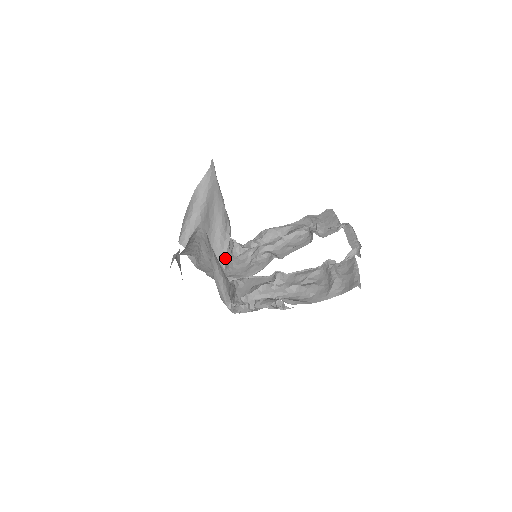
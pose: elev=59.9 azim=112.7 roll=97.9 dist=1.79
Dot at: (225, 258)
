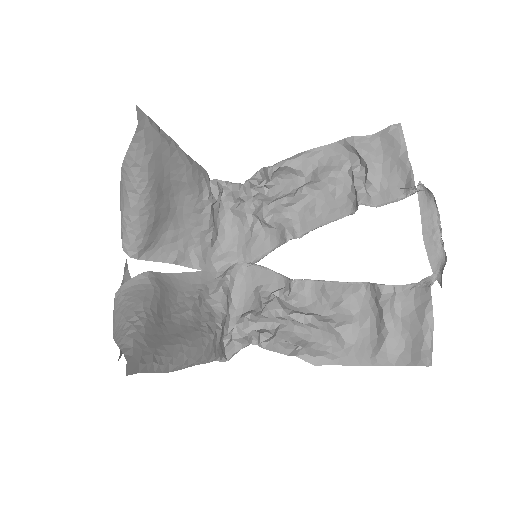
Dot at: (208, 234)
